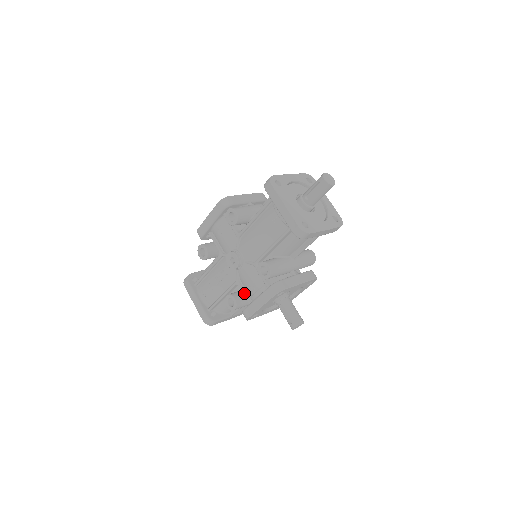
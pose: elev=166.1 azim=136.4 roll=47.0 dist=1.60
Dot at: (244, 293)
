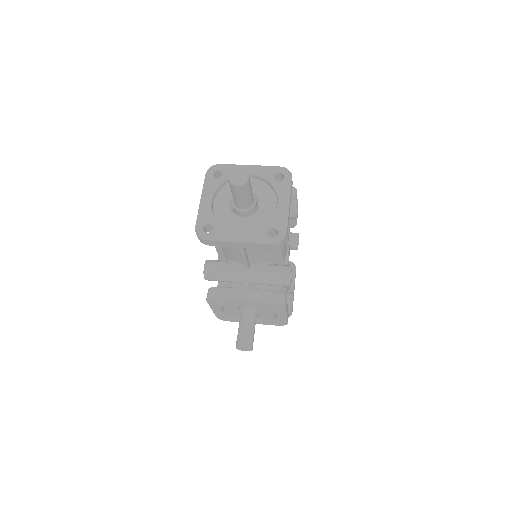
Dot at: occluded
